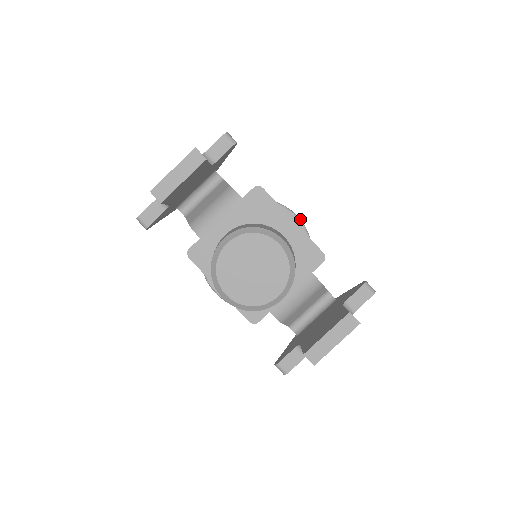
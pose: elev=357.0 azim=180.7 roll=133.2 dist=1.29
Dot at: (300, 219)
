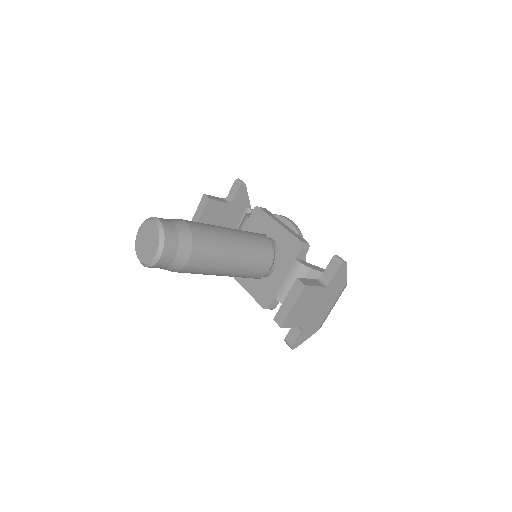
Dot at: (290, 221)
